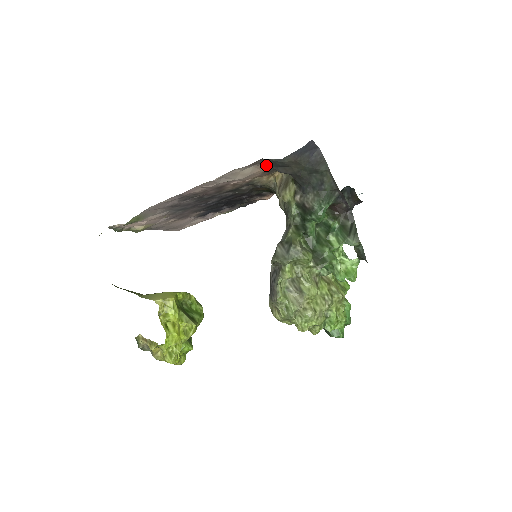
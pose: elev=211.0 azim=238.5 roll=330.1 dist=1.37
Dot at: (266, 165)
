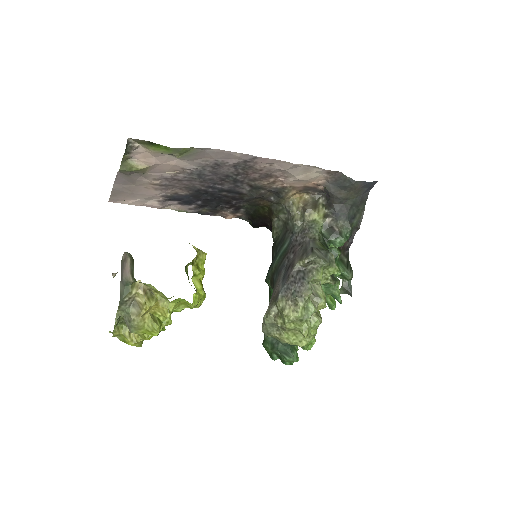
Dot at: (330, 180)
